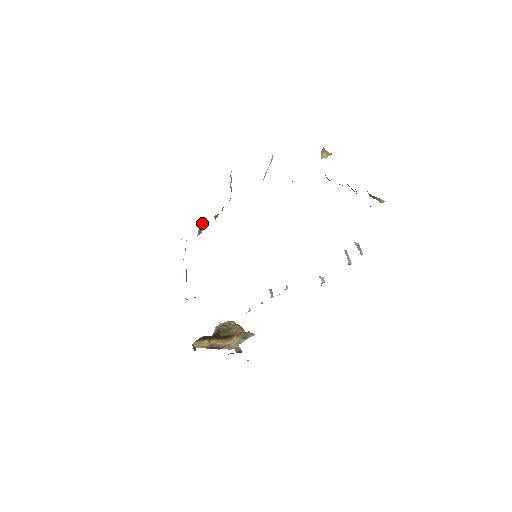
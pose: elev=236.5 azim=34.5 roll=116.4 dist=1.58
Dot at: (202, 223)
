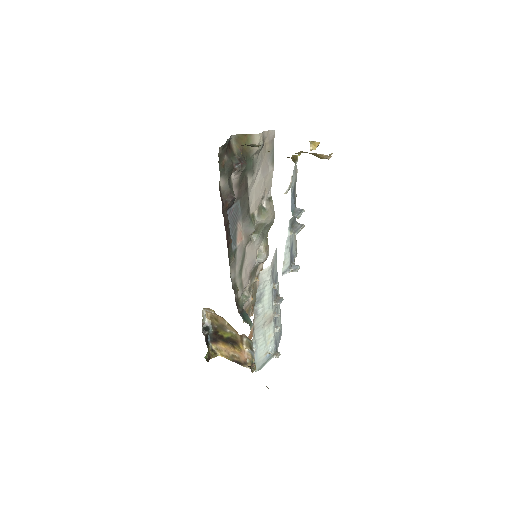
Dot at: (259, 249)
